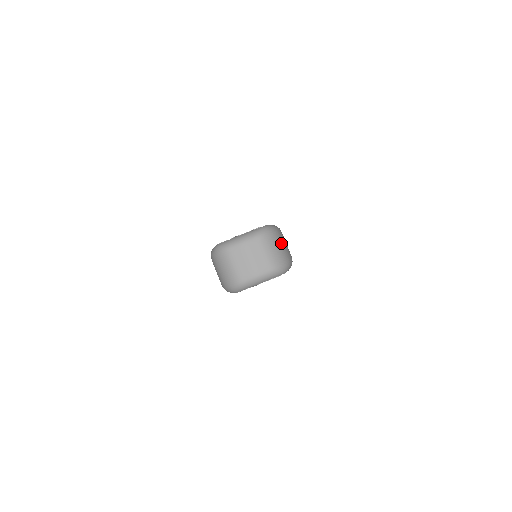
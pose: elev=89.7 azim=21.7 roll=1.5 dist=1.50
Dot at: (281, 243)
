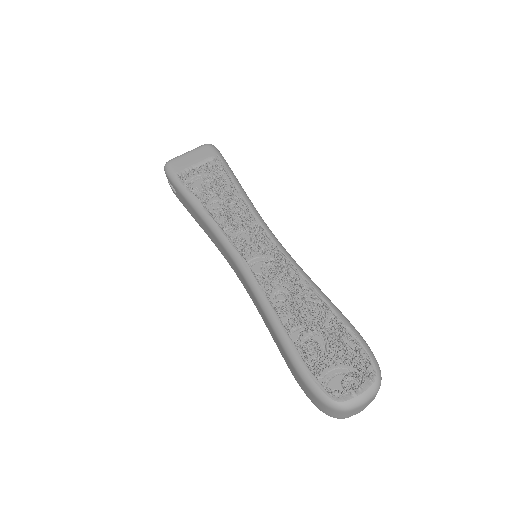
Dot at: occluded
